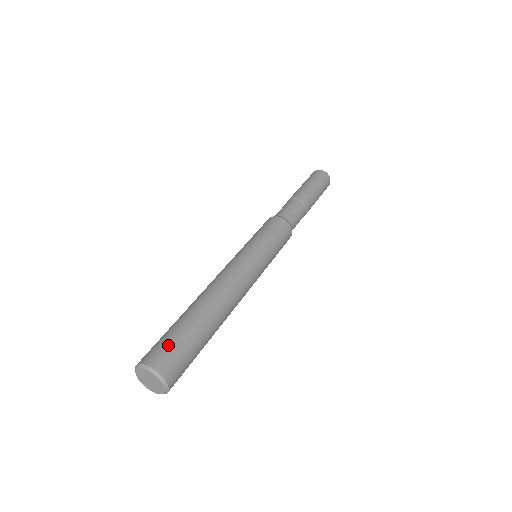
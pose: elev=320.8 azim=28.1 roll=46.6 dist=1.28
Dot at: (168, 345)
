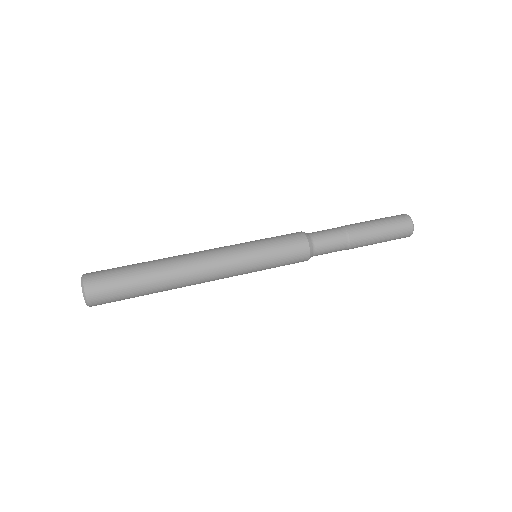
Dot at: (109, 283)
